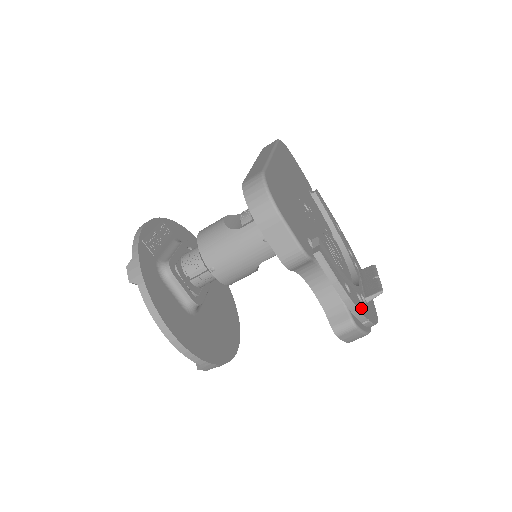
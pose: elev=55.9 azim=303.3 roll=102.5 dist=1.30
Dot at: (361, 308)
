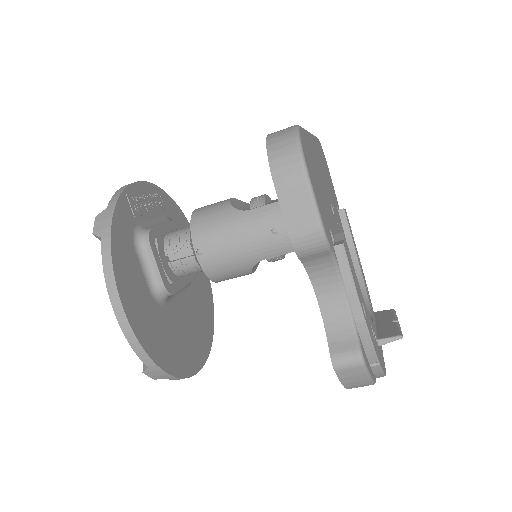
Dot at: (374, 343)
